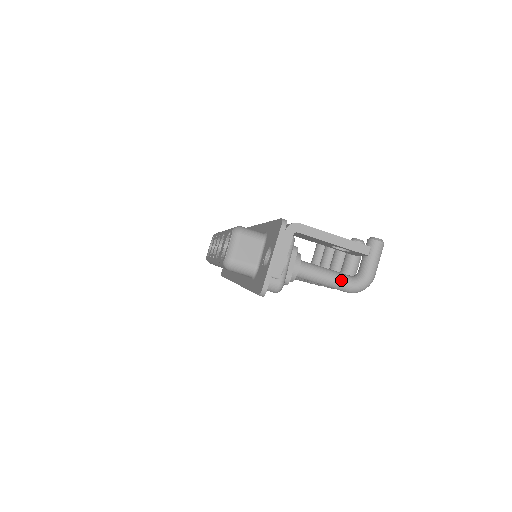
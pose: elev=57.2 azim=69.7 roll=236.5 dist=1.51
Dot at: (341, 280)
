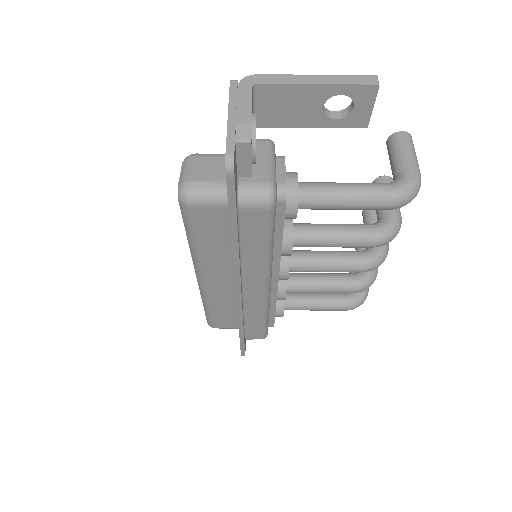
Dot at: (370, 186)
